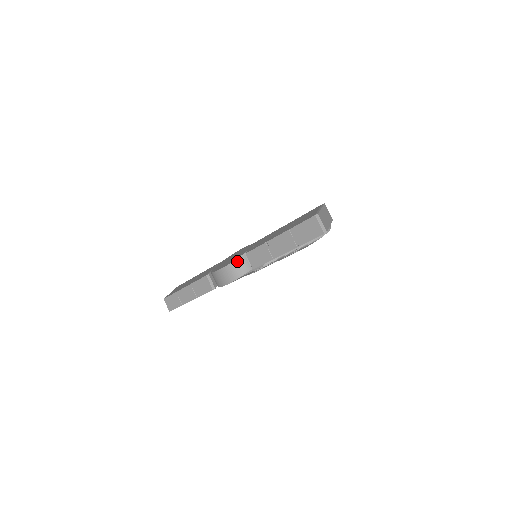
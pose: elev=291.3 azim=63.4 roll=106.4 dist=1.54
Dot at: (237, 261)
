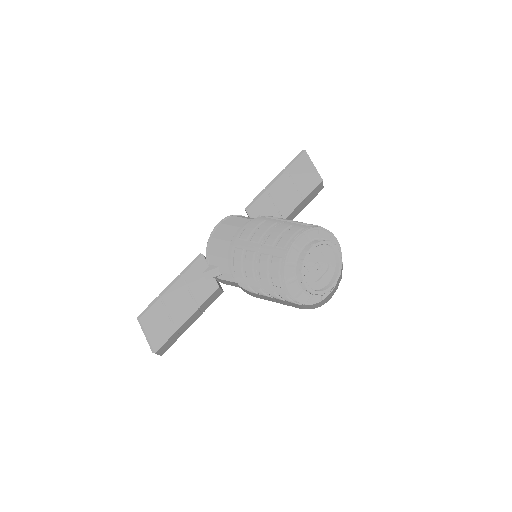
Dot at: occluded
